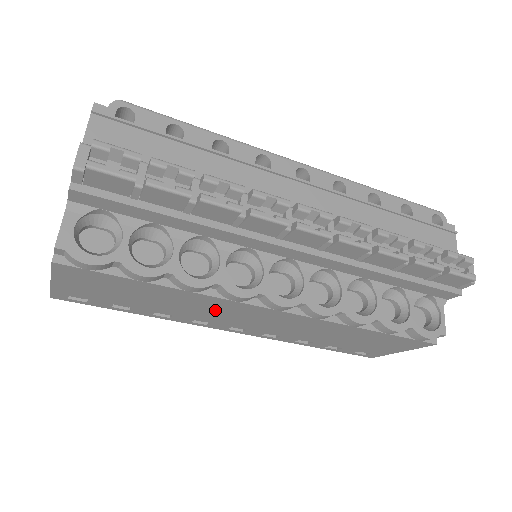
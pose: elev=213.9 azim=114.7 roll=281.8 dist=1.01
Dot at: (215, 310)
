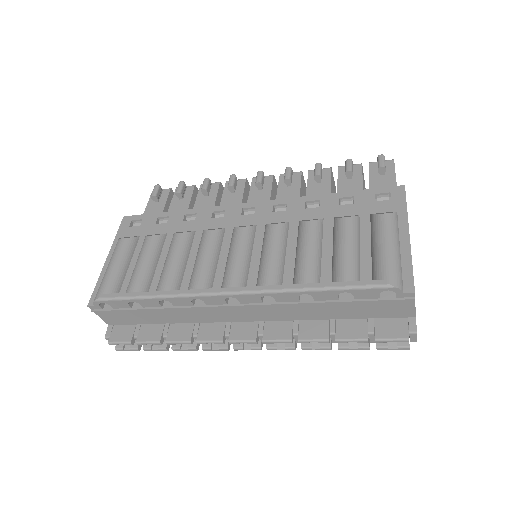
Dot at: occluded
